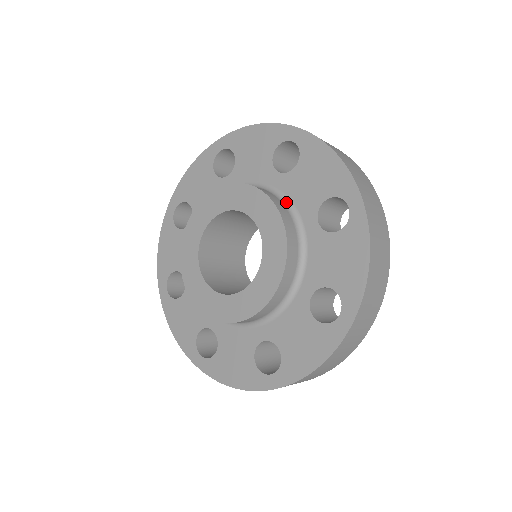
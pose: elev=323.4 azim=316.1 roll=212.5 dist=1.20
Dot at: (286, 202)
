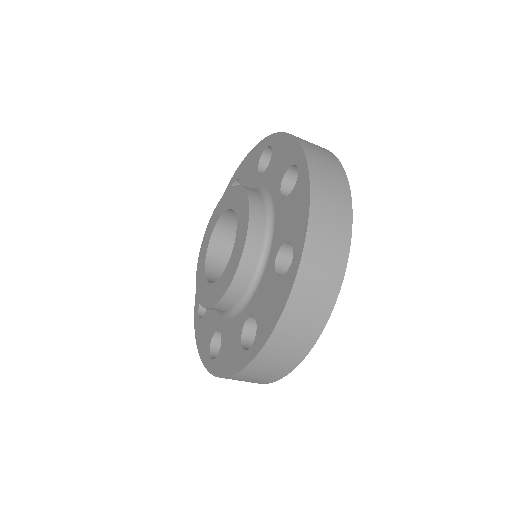
Dot at: (257, 279)
